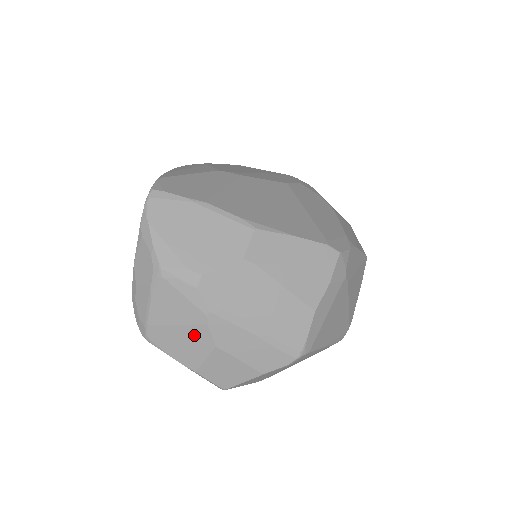
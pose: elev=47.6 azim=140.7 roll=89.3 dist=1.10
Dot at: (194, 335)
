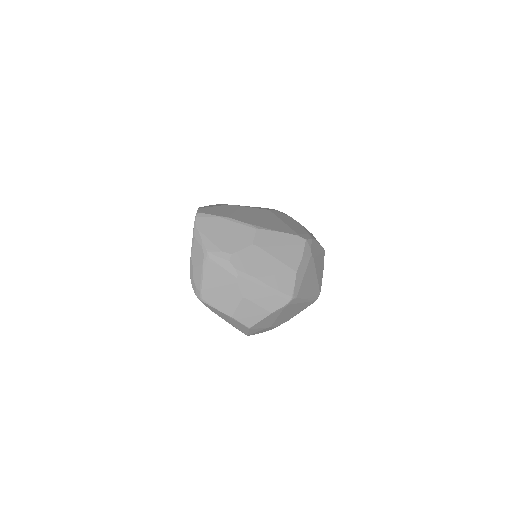
Dot at: (230, 292)
